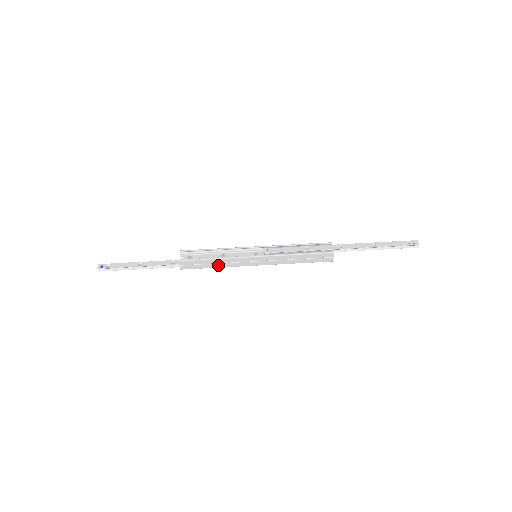
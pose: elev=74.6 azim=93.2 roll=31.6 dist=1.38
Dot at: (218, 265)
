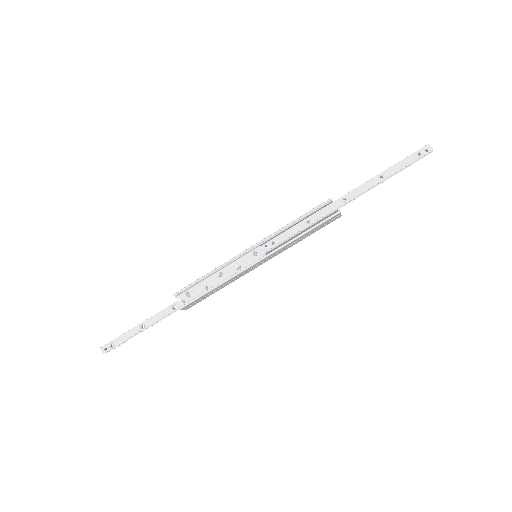
Dot at: (222, 287)
